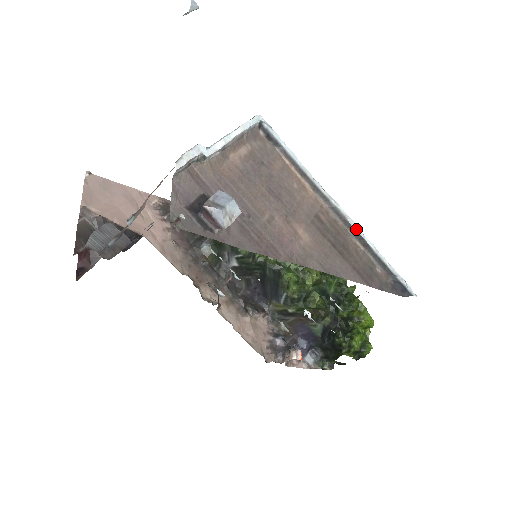
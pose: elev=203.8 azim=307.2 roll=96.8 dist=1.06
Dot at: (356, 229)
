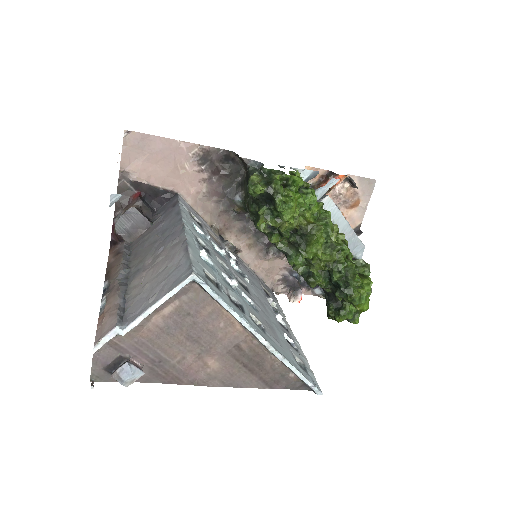
Dot at: (275, 355)
